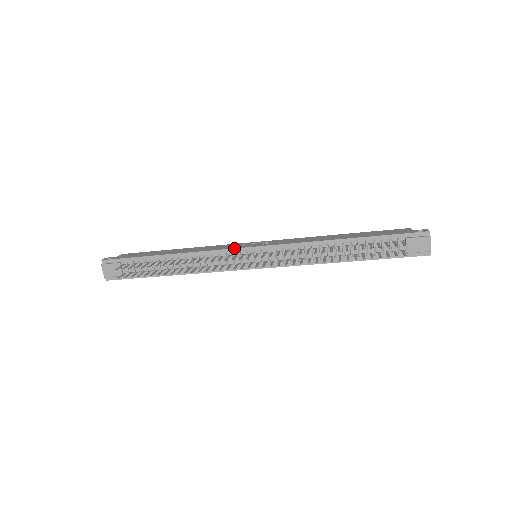
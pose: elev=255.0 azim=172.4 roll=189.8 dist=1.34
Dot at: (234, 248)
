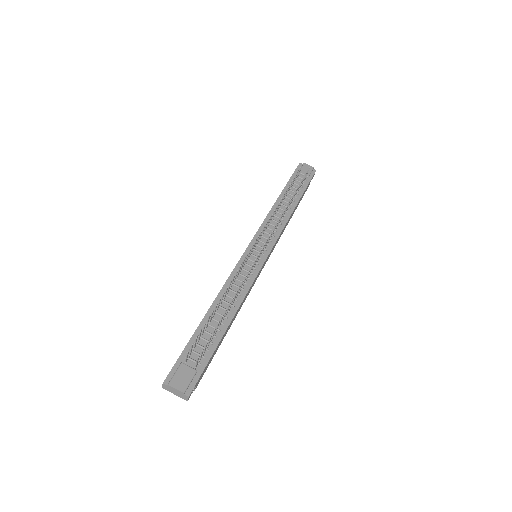
Dot at: occluded
